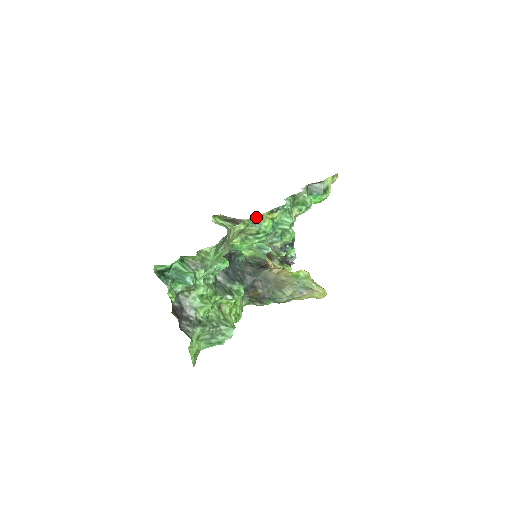
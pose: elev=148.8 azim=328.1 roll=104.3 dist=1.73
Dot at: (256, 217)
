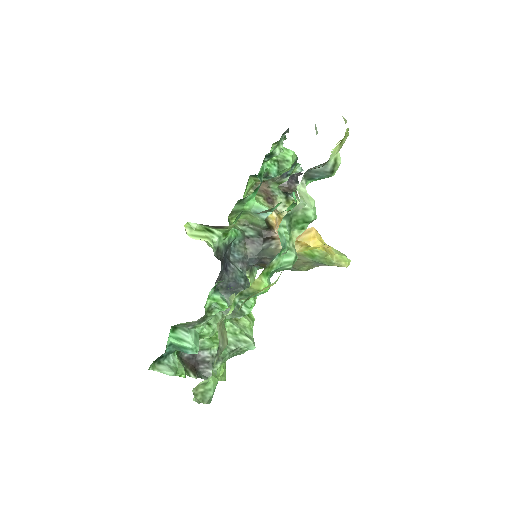
Dot at: (247, 289)
